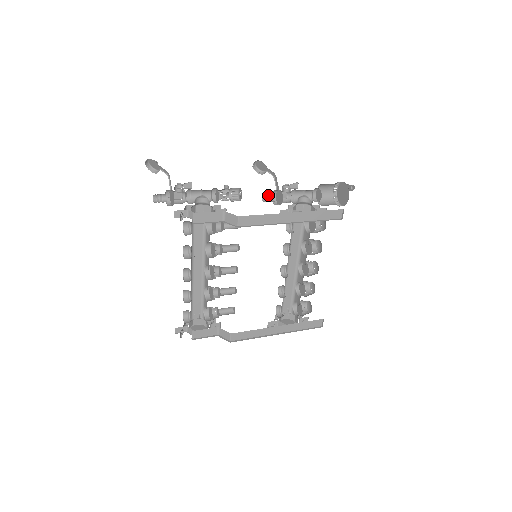
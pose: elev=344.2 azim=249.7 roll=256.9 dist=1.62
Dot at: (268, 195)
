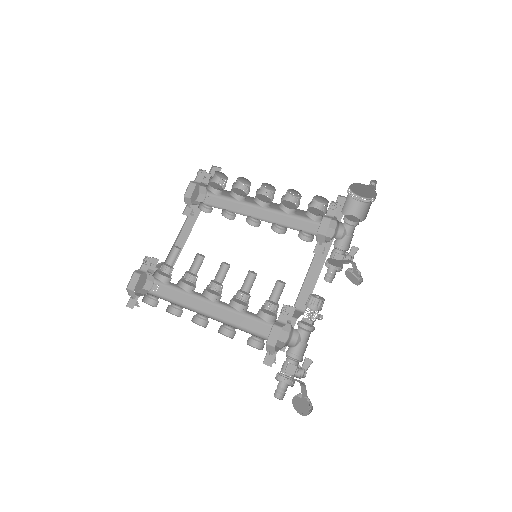
Dot at: occluded
